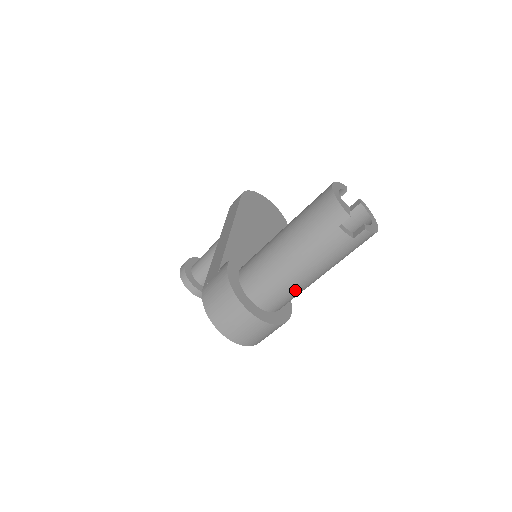
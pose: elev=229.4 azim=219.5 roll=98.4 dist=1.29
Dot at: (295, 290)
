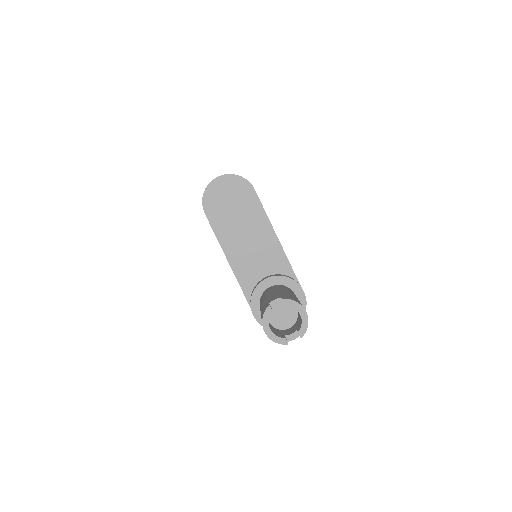
Dot at: occluded
